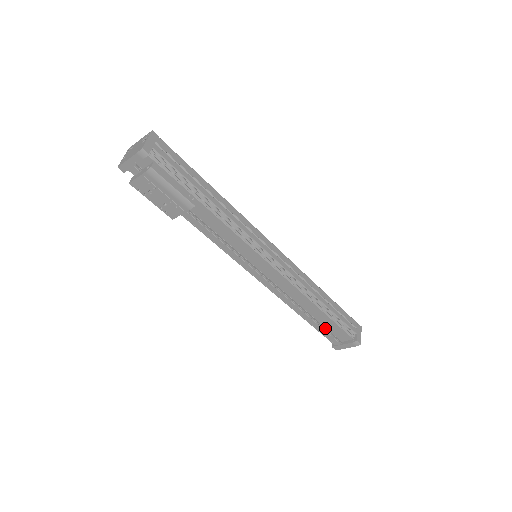
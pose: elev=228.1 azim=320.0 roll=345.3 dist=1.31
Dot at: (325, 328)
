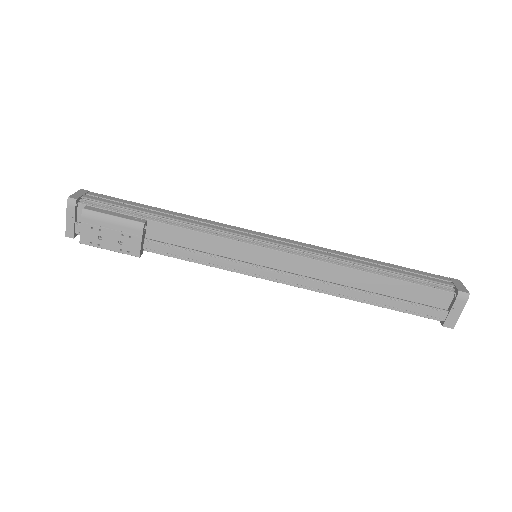
Dot at: (407, 301)
